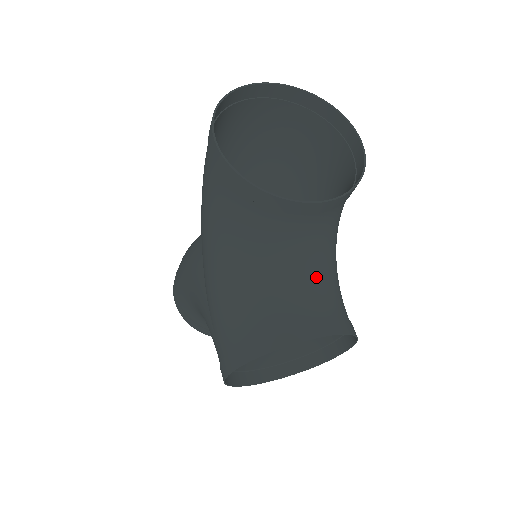
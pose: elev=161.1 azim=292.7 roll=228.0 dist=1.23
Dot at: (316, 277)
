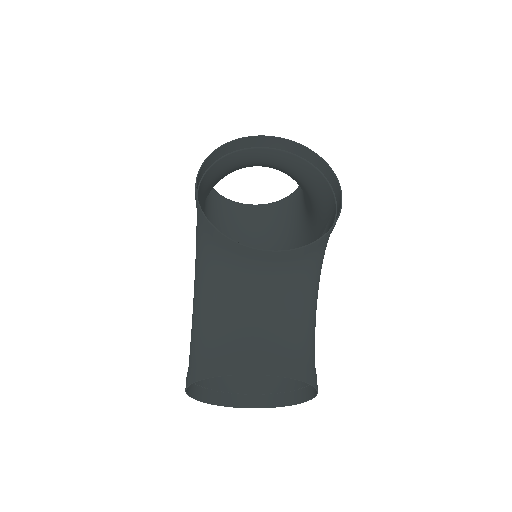
Dot at: (278, 168)
